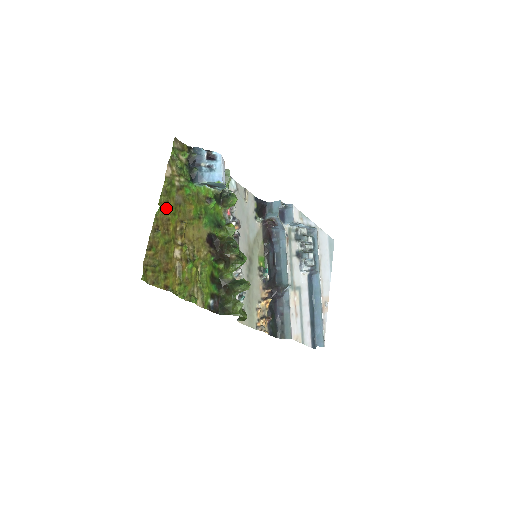
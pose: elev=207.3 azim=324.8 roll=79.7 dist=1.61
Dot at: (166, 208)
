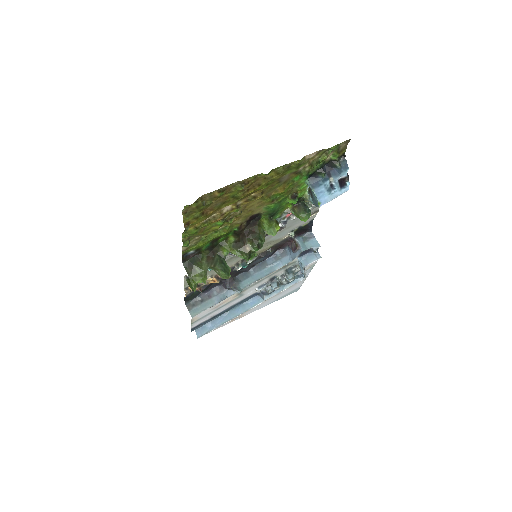
Dot at: (271, 176)
